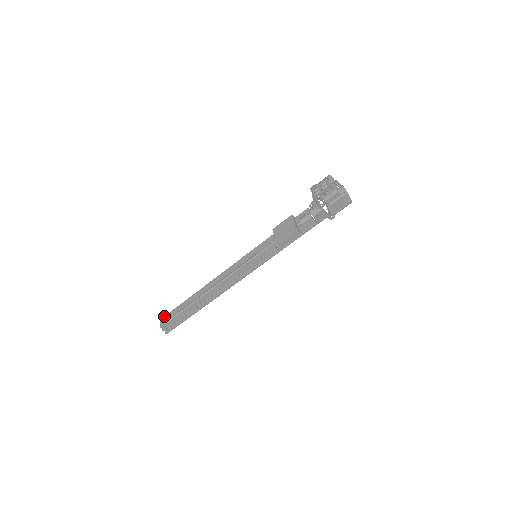
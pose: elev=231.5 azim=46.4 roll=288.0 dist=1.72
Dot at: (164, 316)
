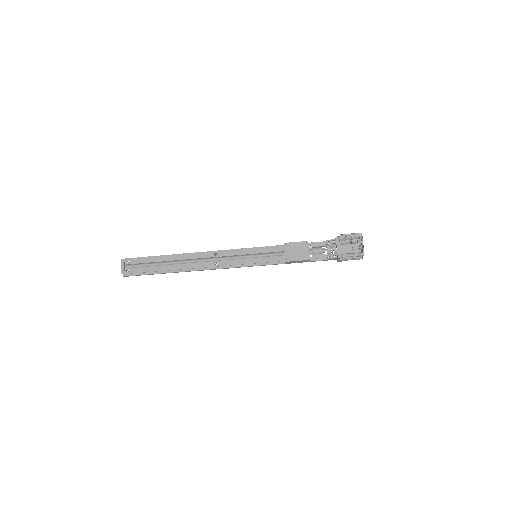
Dot at: (127, 259)
